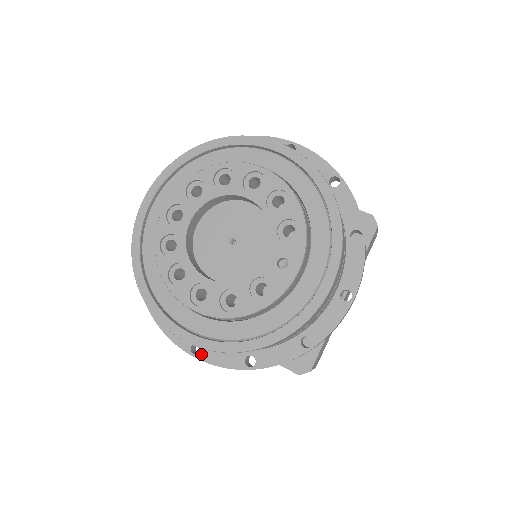
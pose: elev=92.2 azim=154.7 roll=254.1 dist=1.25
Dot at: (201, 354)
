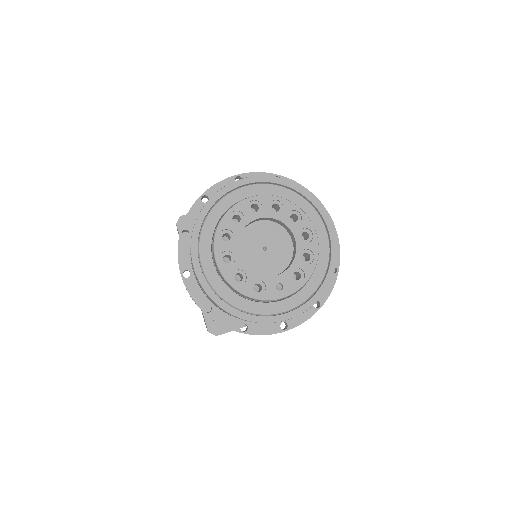
Dot at: (187, 279)
